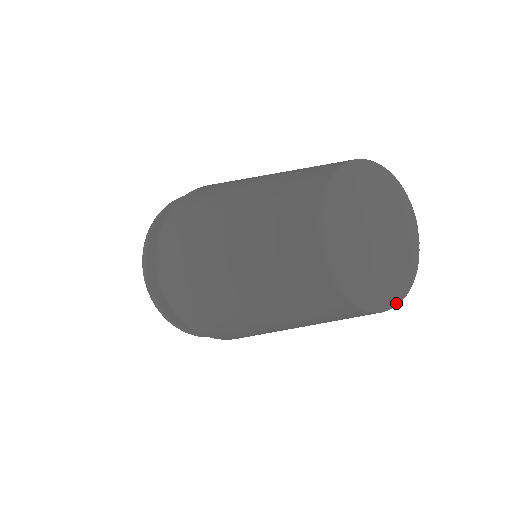
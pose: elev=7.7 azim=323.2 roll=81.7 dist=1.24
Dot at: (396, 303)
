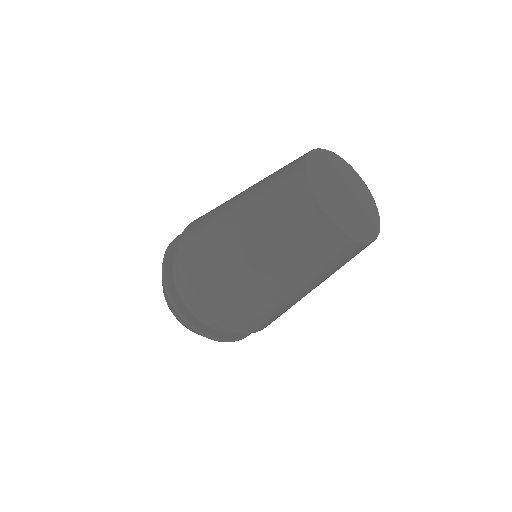
Dot at: (357, 238)
